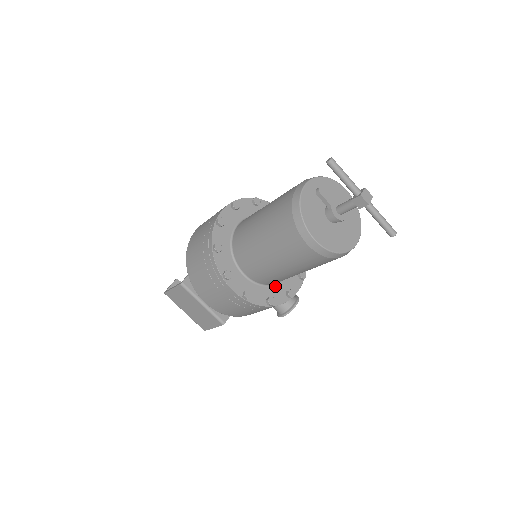
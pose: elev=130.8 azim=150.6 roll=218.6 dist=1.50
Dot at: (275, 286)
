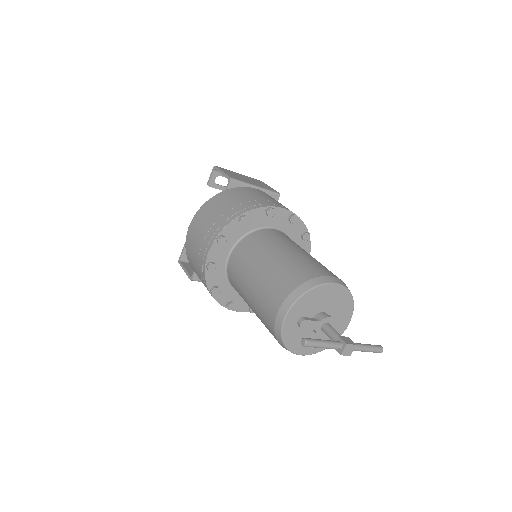
Dot at: occluded
